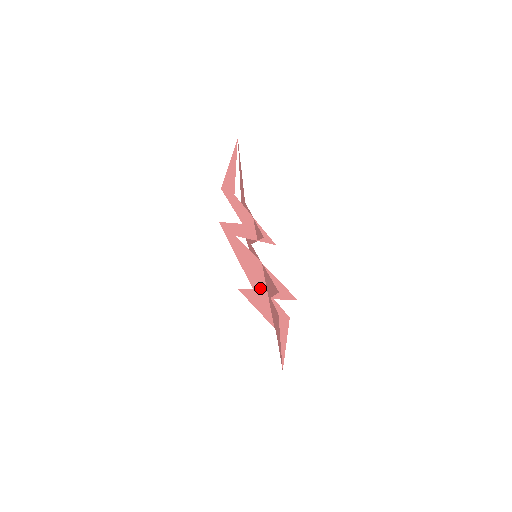
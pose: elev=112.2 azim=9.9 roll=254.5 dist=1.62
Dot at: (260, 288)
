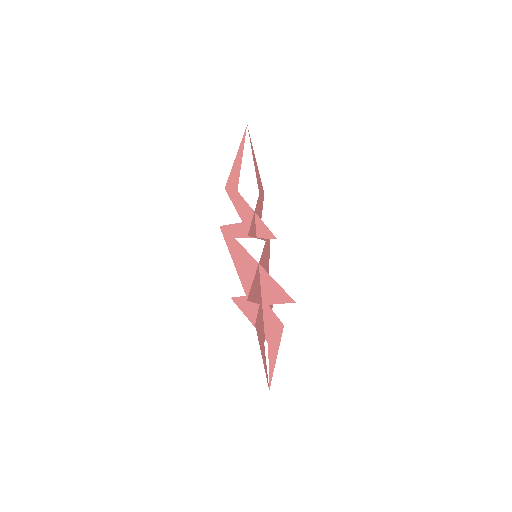
Dot at: occluded
